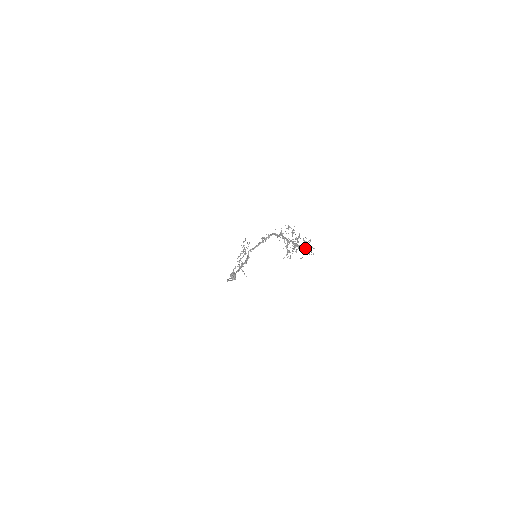
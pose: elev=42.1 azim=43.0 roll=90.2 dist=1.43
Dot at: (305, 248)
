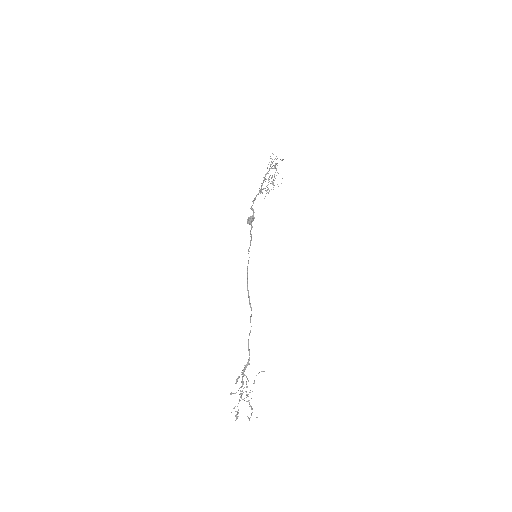
Dot at: occluded
